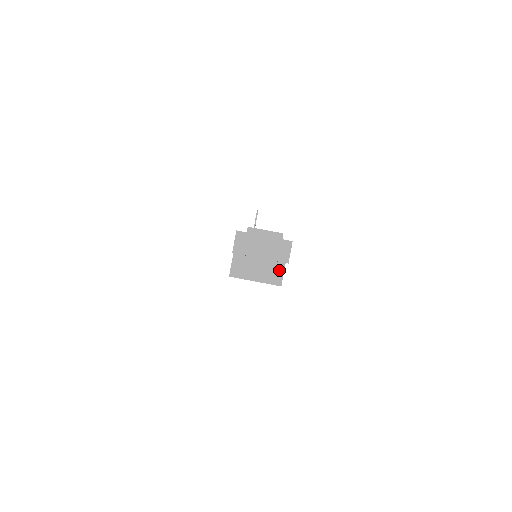
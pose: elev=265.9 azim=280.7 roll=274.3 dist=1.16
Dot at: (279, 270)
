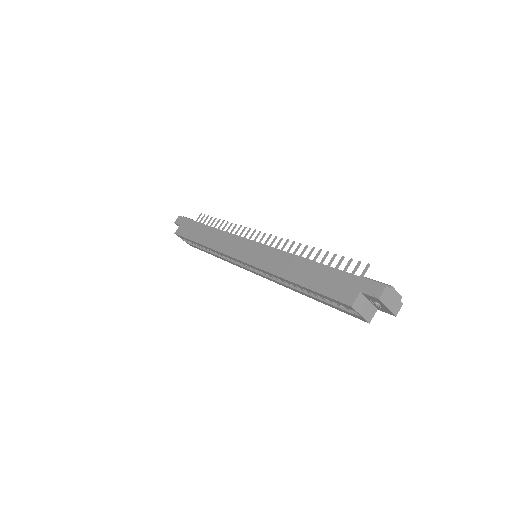
Dot at: (373, 313)
